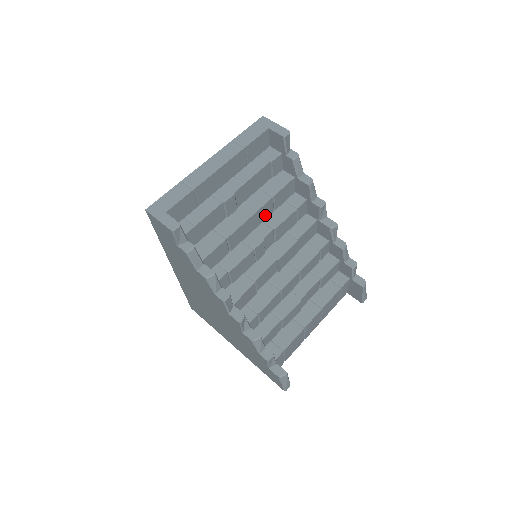
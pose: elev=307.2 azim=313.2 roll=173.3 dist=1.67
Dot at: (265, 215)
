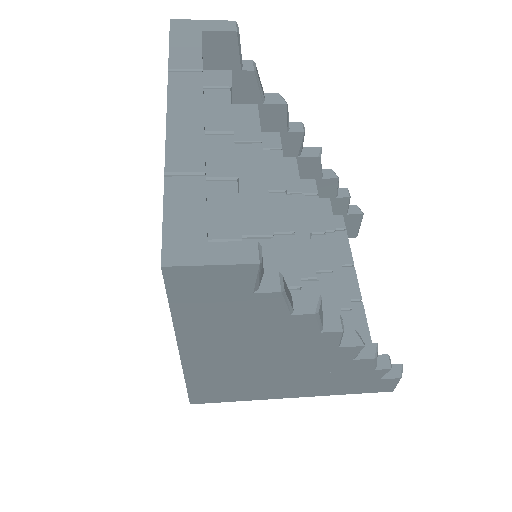
Dot at: occluded
